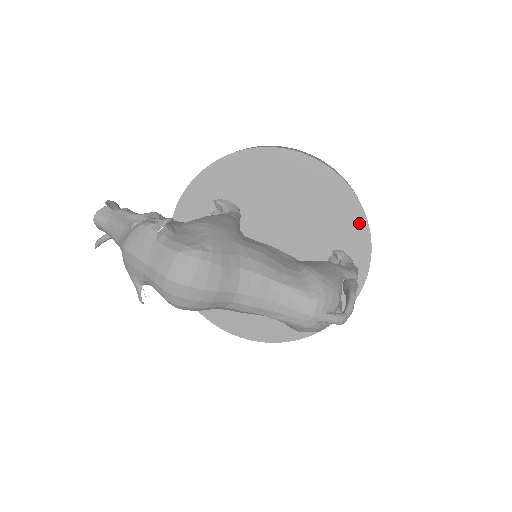
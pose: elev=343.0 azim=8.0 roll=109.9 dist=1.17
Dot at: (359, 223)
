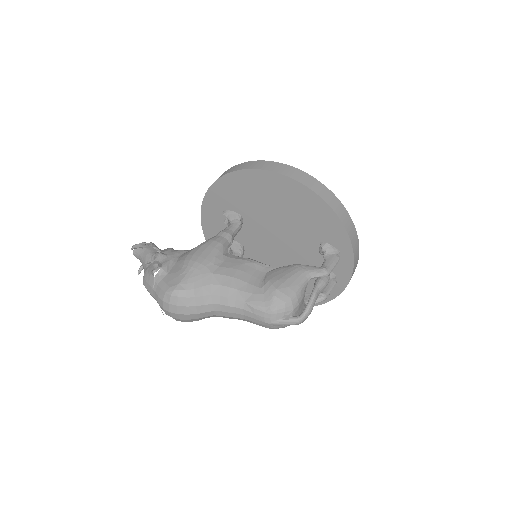
Dot at: (333, 221)
